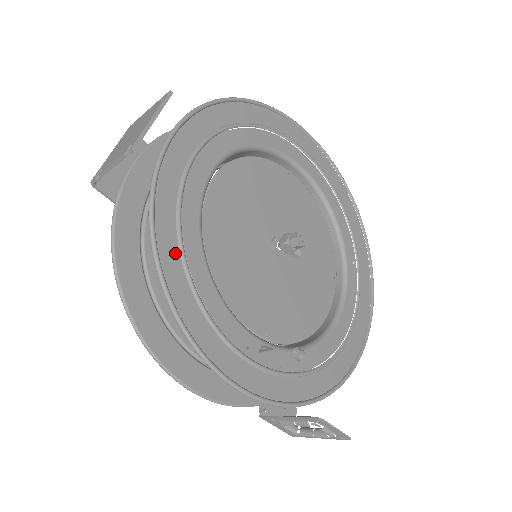
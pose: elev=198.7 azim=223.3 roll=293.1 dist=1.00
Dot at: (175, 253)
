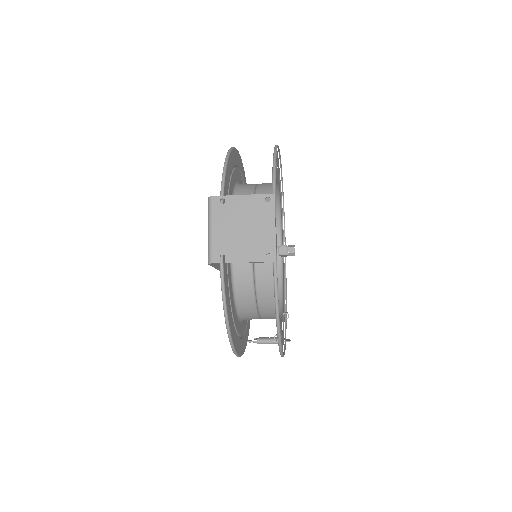
Dot at: occluded
